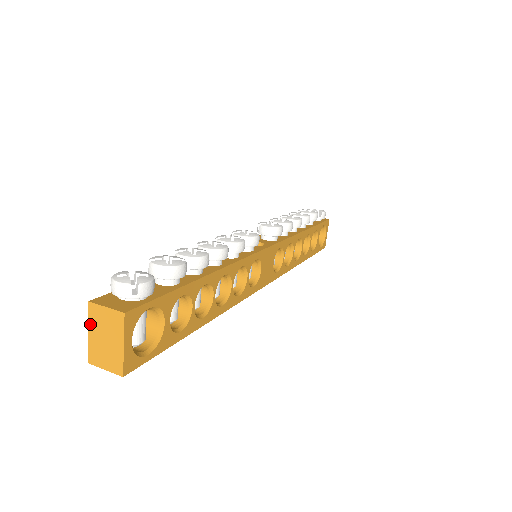
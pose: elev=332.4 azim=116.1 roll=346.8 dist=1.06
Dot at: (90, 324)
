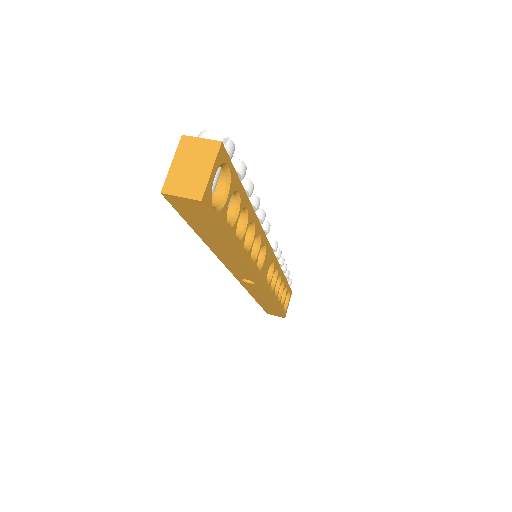
Dot at: (177, 155)
